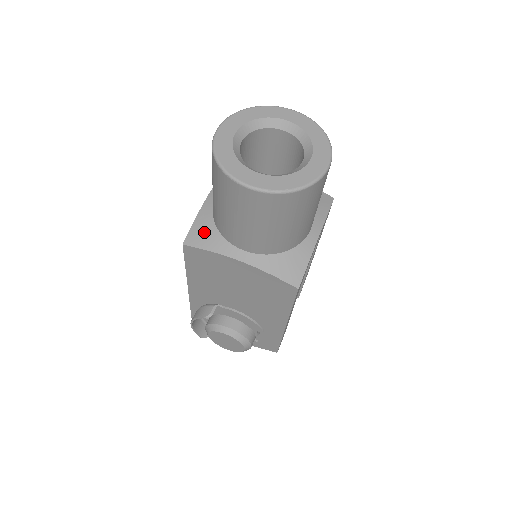
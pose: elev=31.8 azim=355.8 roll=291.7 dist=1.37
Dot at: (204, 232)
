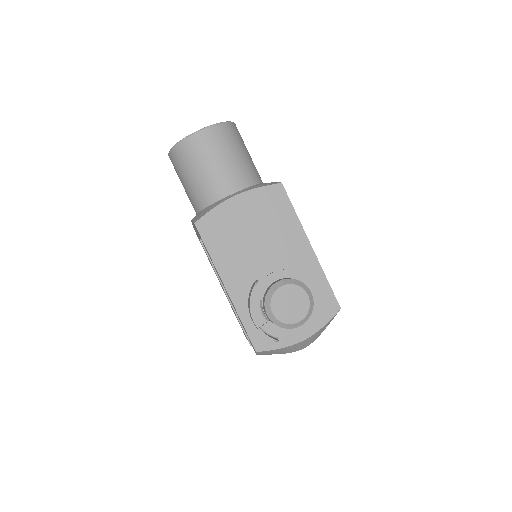
Dot at: (202, 213)
